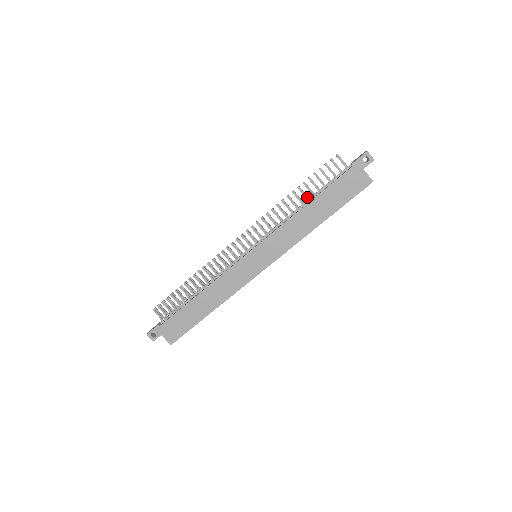
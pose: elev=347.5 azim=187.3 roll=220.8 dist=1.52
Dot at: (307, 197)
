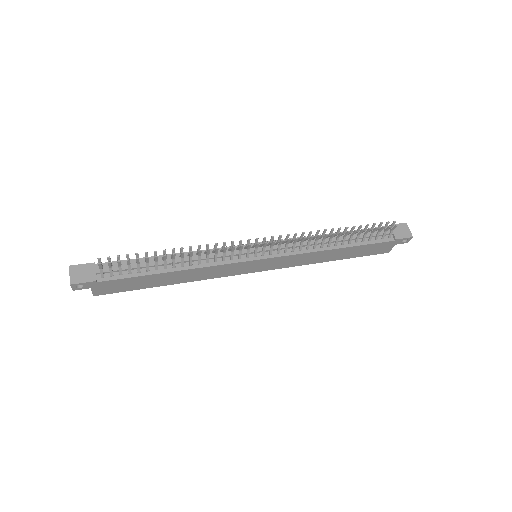
Dot at: (345, 241)
